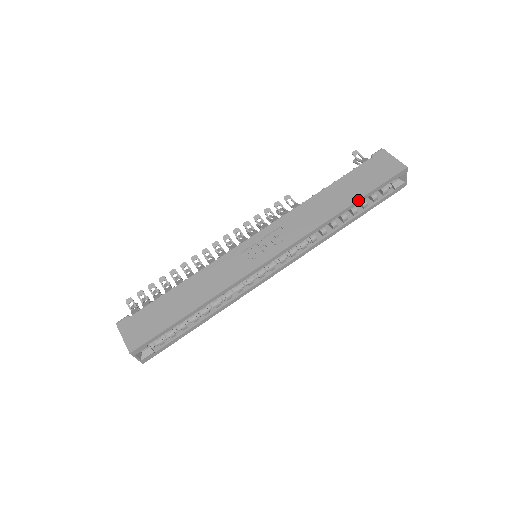
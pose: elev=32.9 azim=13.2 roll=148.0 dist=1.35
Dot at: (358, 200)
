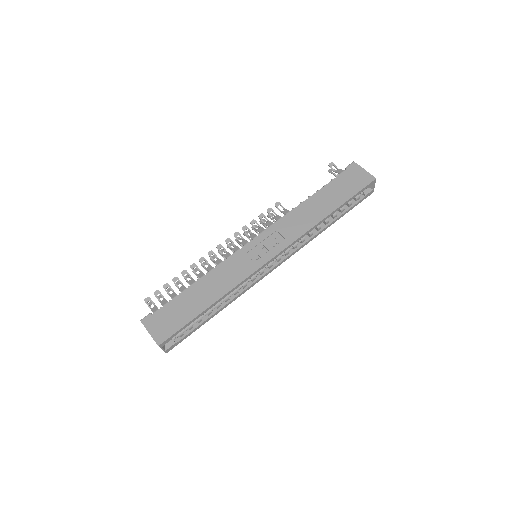
Dot at: (339, 207)
